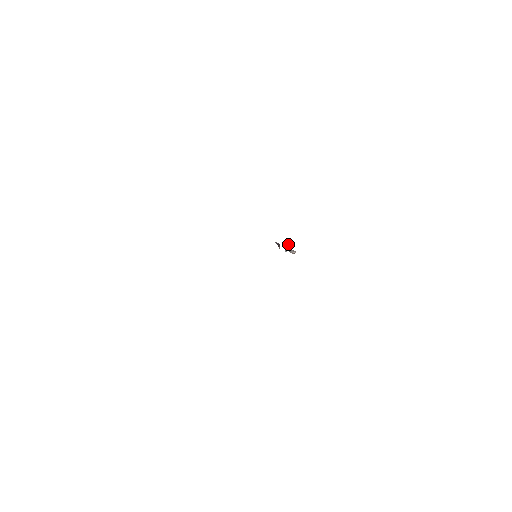
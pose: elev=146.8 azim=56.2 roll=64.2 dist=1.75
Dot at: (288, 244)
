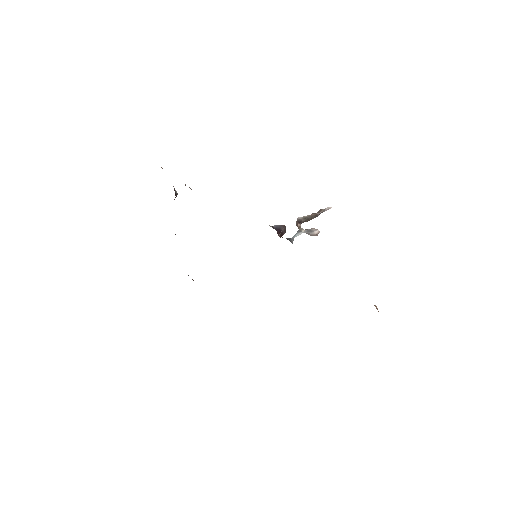
Dot at: (313, 217)
